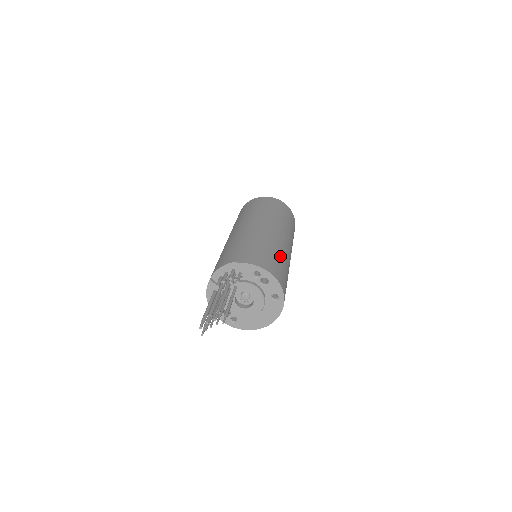
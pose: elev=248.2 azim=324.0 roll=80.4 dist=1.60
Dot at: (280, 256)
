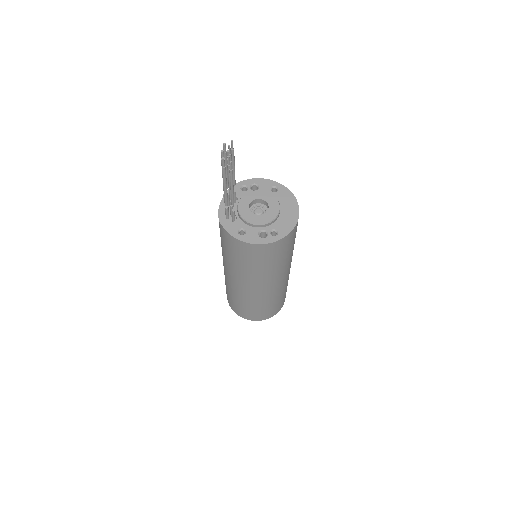
Dot at: occluded
